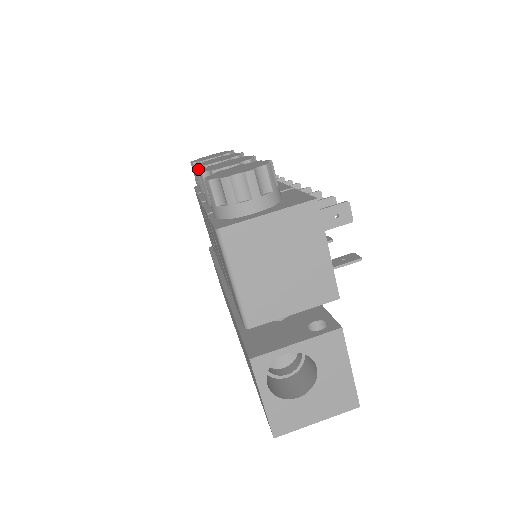
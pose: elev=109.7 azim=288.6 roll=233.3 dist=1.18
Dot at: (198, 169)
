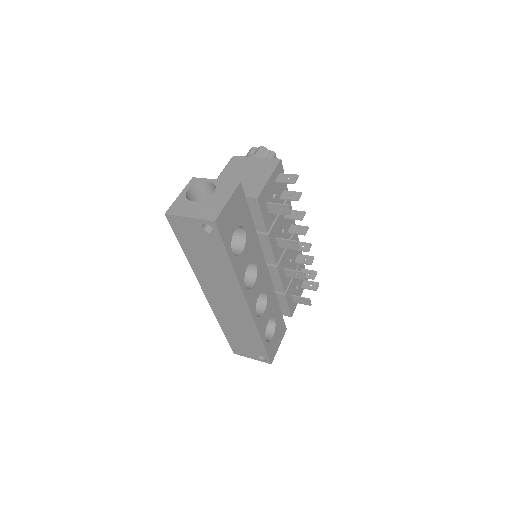
Dot at: occluded
